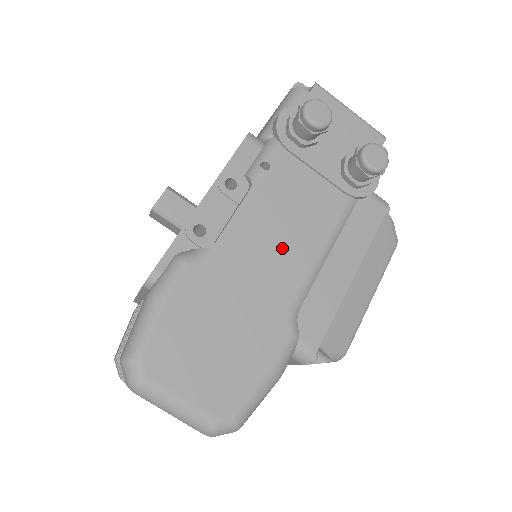
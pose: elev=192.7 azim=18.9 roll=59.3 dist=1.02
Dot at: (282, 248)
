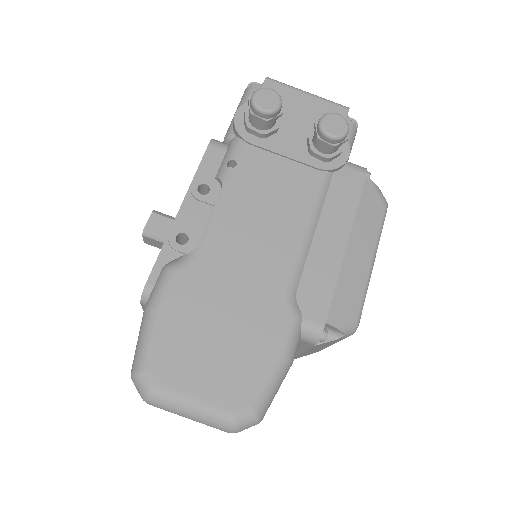
Dot at: (265, 235)
